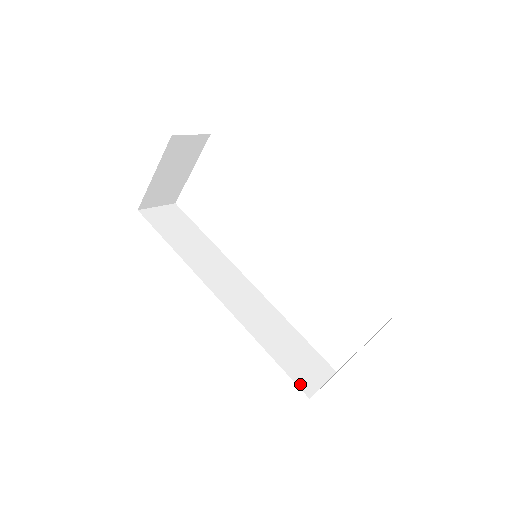
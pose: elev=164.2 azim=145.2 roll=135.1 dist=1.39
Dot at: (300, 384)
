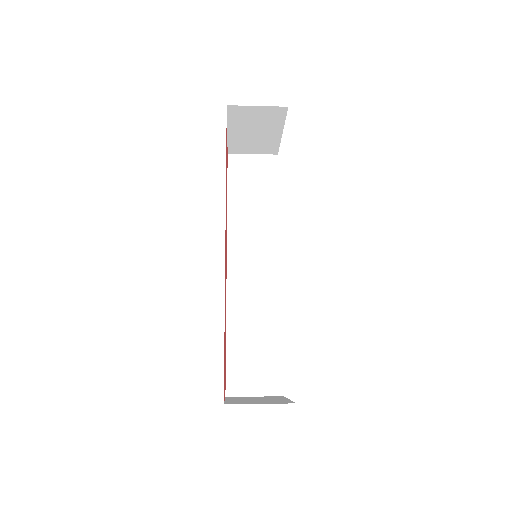
Dot at: (230, 381)
